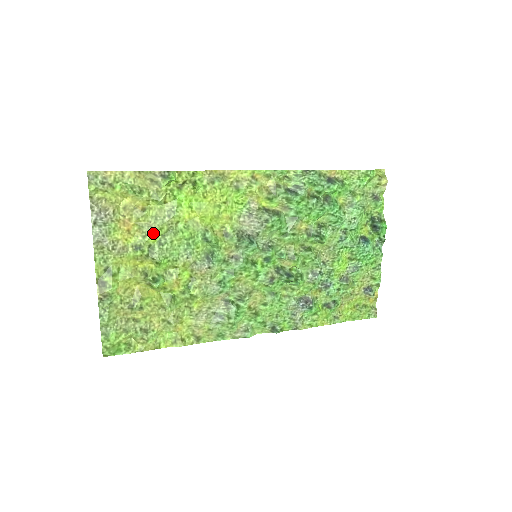
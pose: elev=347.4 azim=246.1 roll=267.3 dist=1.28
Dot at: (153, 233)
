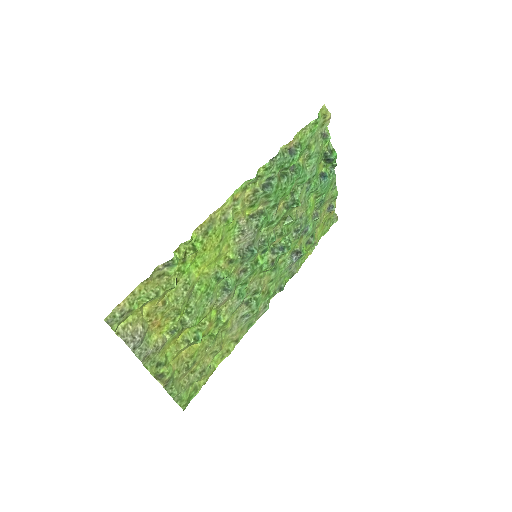
Dot at: (180, 312)
